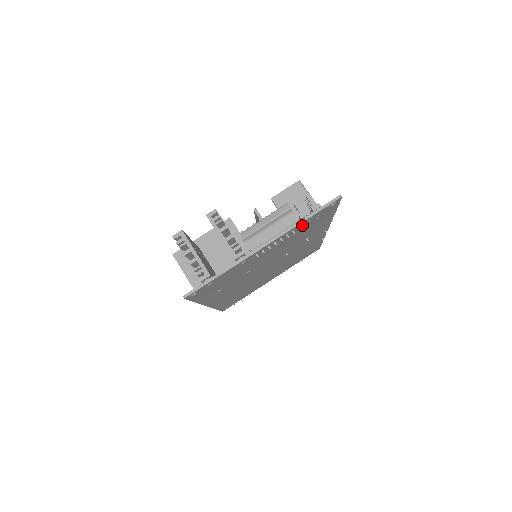
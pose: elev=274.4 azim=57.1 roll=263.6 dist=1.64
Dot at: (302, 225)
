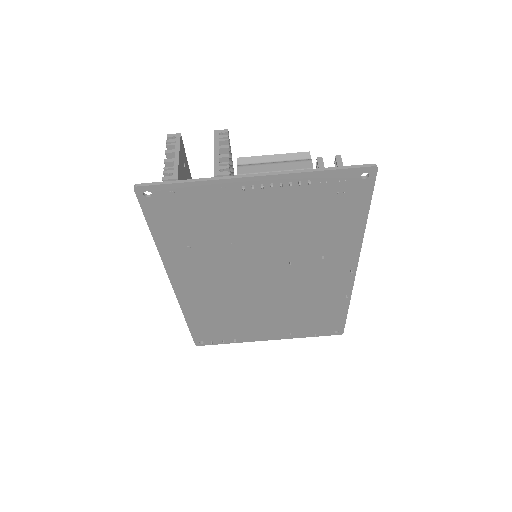
Dot at: (315, 185)
